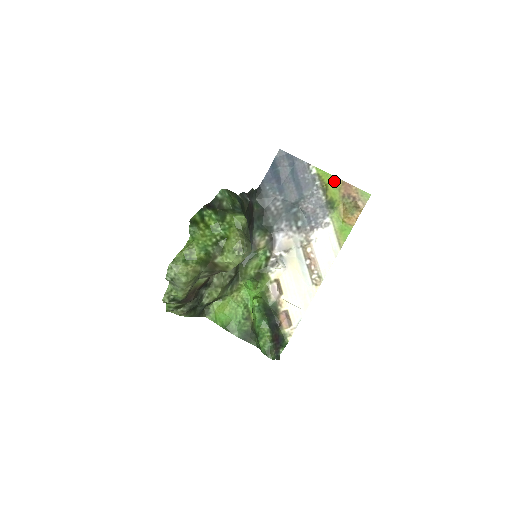
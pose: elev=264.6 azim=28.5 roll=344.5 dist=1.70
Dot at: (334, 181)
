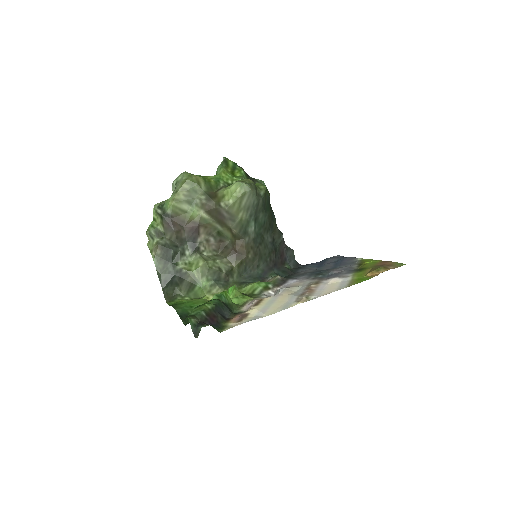
Dot at: (374, 261)
